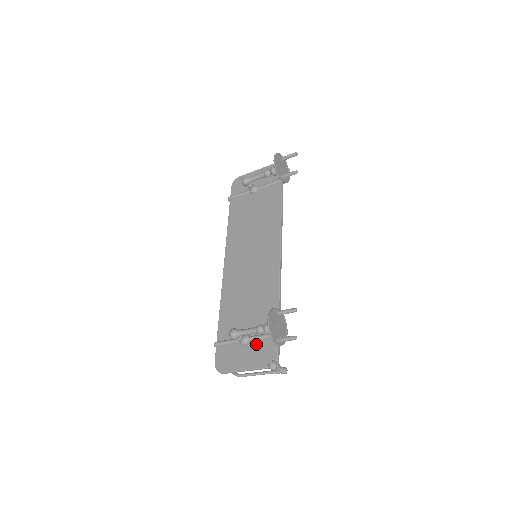
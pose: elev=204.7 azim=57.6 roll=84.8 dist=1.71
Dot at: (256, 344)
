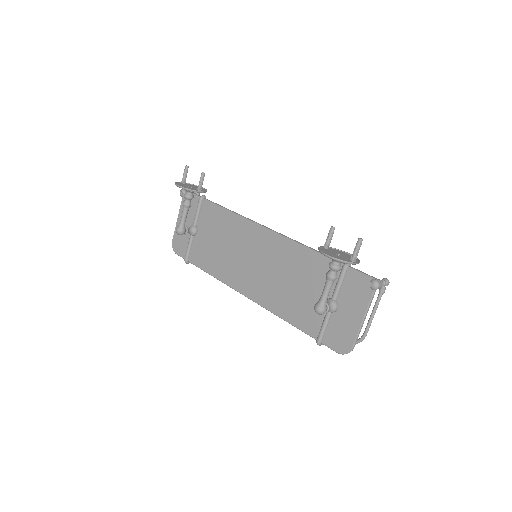
Dot at: (343, 295)
